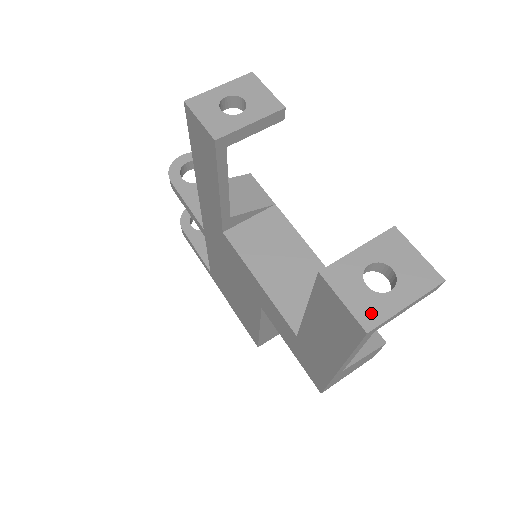
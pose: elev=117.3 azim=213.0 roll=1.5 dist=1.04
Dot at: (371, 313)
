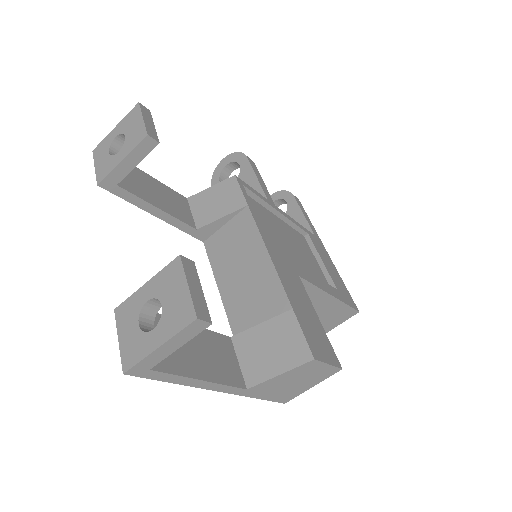
Dot at: (132, 353)
